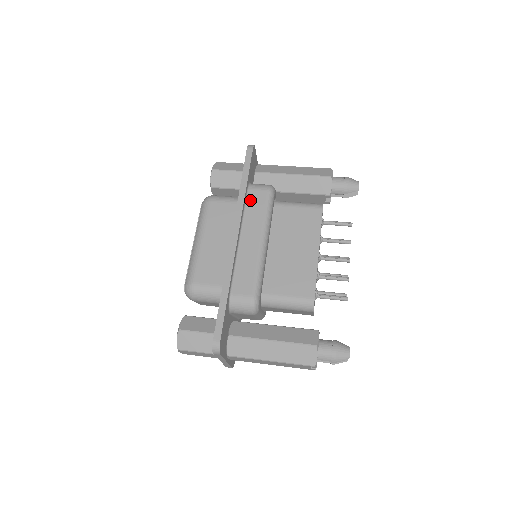
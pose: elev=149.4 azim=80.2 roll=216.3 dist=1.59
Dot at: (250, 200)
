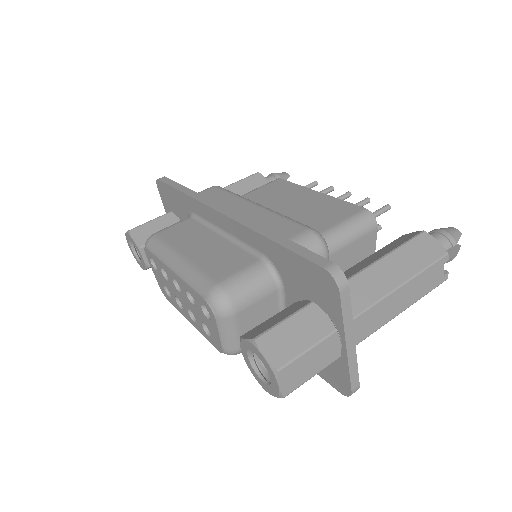
Dot at: occluded
